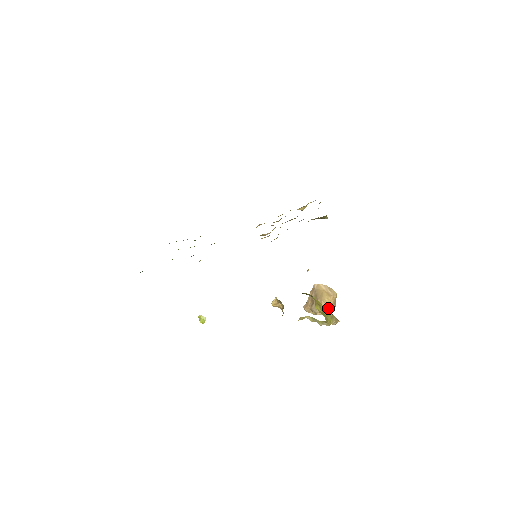
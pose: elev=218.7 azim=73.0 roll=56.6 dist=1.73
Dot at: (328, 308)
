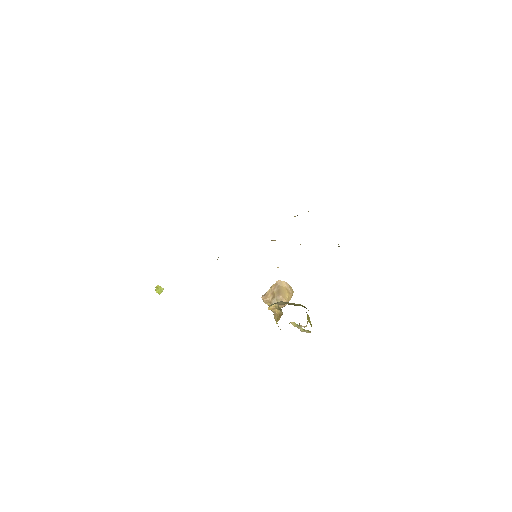
Dot at: (286, 304)
